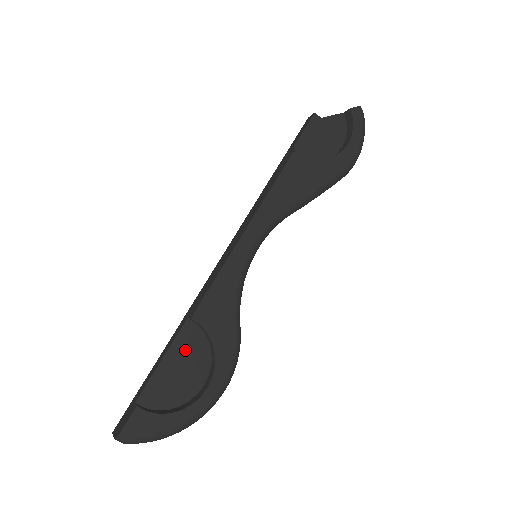
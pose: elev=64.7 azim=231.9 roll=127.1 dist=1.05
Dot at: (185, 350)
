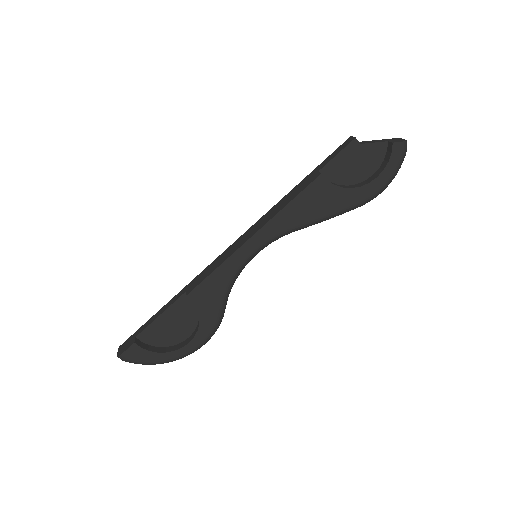
Dot at: (179, 312)
